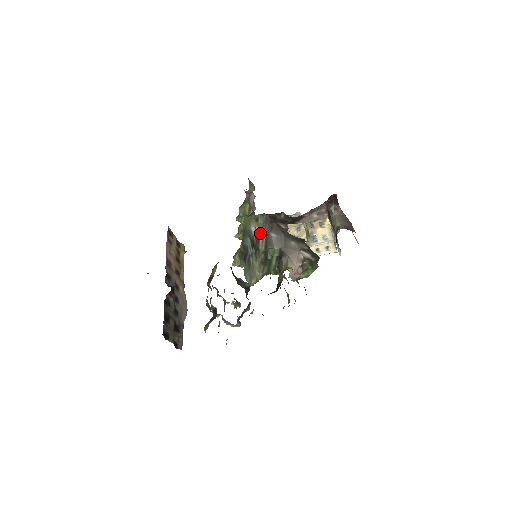
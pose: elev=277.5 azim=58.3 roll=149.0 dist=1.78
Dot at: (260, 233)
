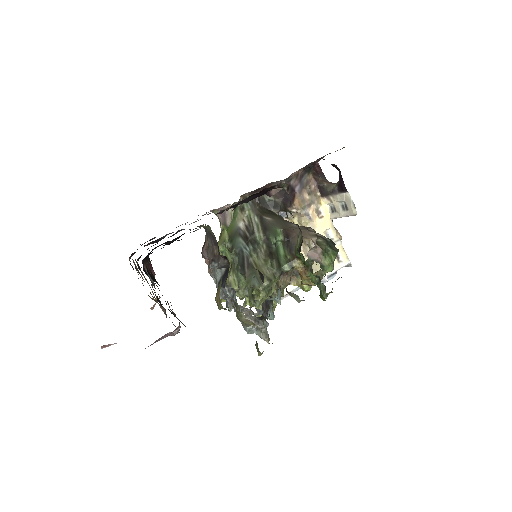
Dot at: (251, 222)
